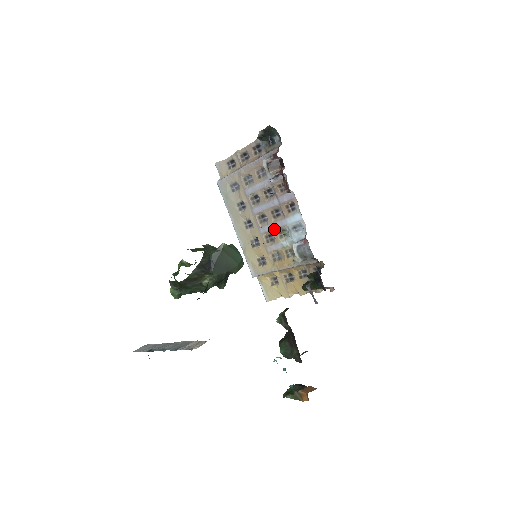
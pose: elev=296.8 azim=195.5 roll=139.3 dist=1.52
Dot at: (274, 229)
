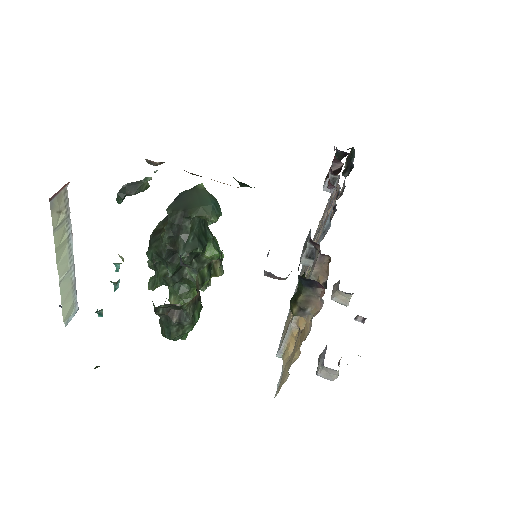
Dot at: occluded
